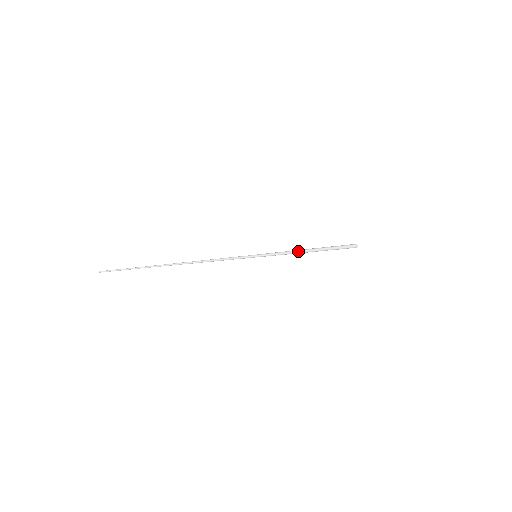
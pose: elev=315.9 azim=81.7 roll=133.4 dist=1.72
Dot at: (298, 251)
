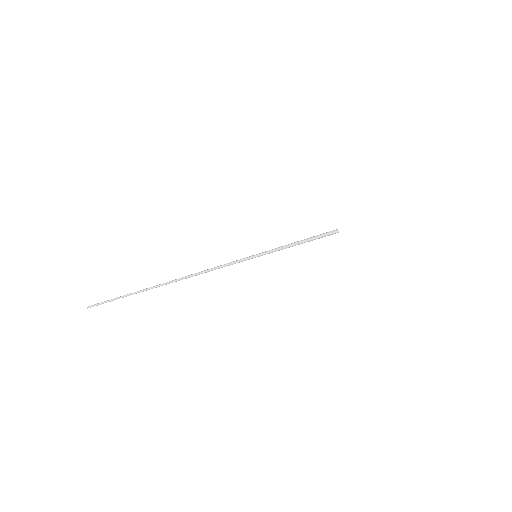
Dot at: (293, 245)
